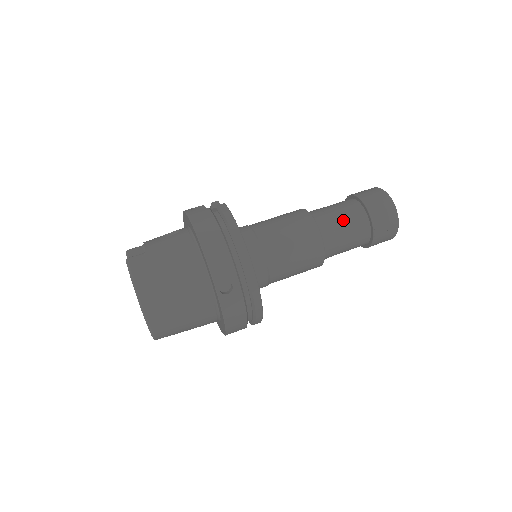
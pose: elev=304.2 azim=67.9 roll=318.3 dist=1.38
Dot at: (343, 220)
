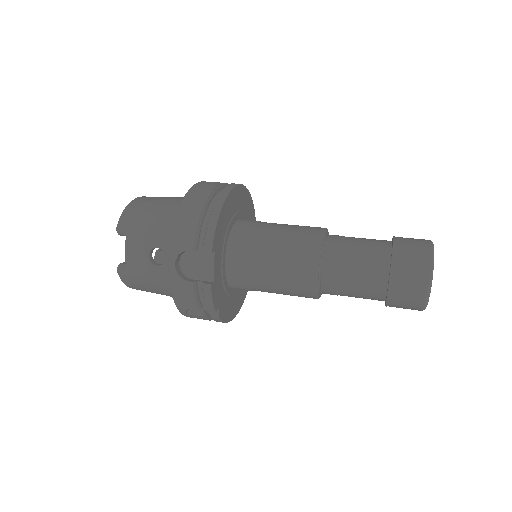
Dot at: occluded
